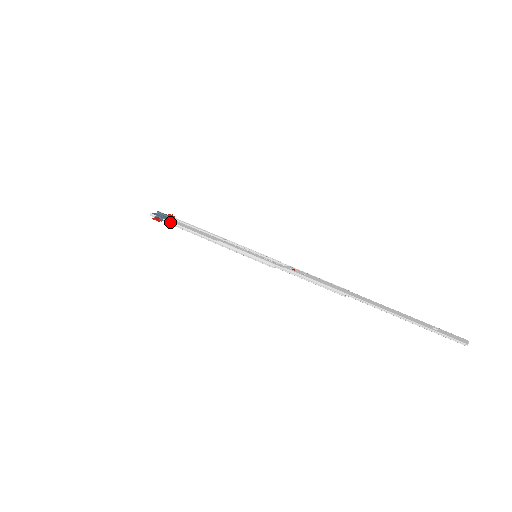
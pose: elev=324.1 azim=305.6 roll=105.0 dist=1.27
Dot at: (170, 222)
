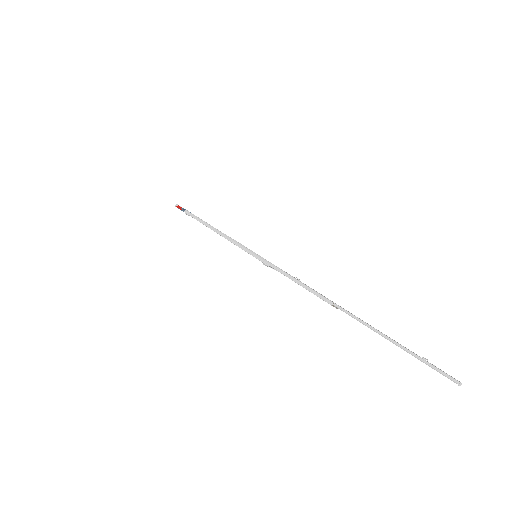
Dot at: (190, 213)
